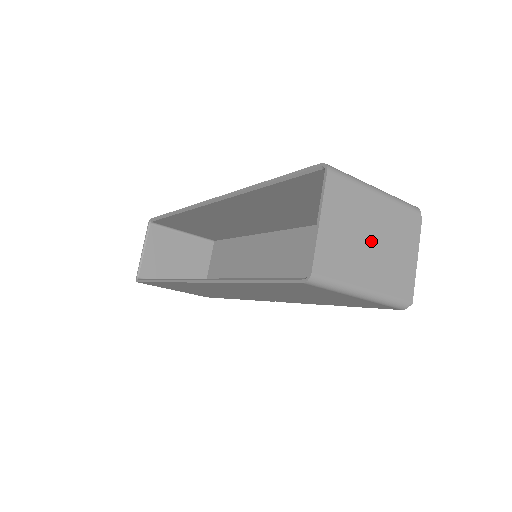
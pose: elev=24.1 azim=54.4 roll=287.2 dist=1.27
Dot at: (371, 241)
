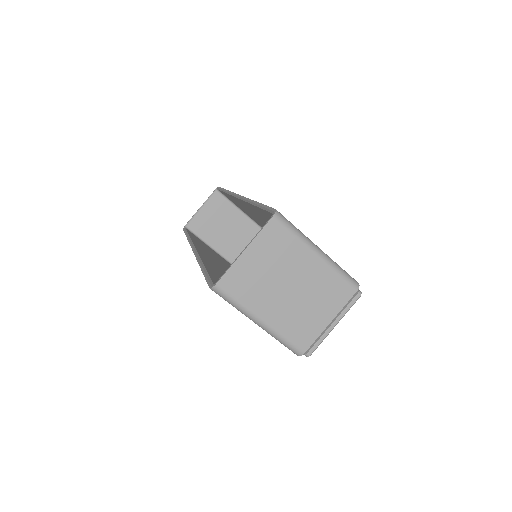
Dot at: (288, 288)
